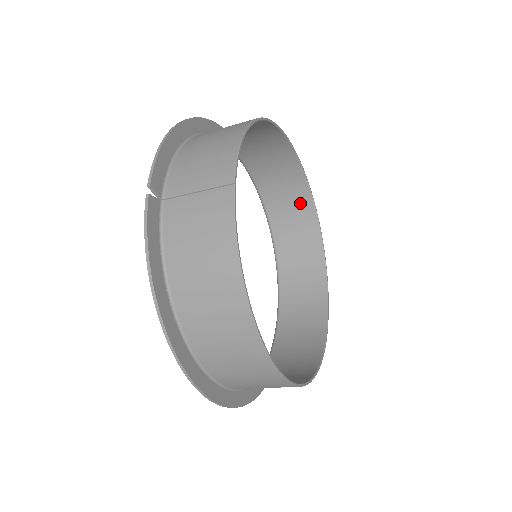
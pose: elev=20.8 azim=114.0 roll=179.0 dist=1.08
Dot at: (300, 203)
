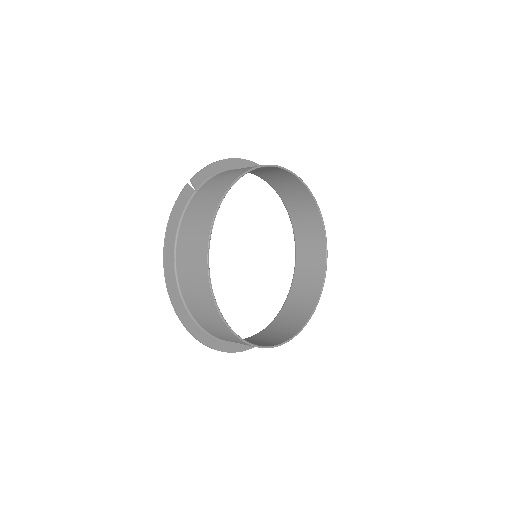
Dot at: (318, 244)
